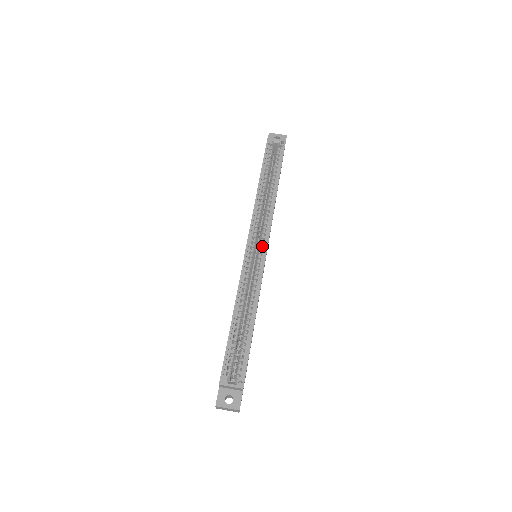
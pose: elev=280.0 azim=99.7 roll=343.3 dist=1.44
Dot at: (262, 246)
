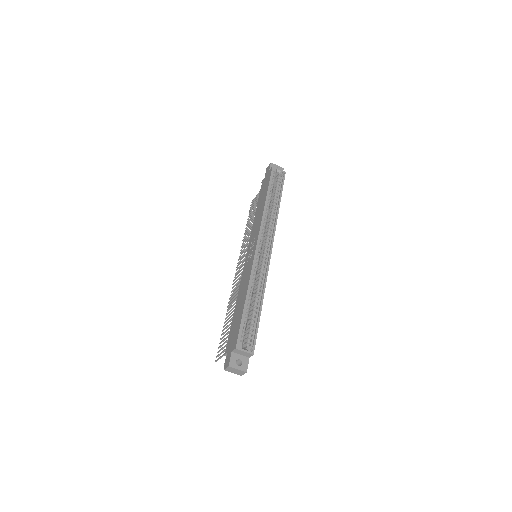
Dot at: (267, 248)
